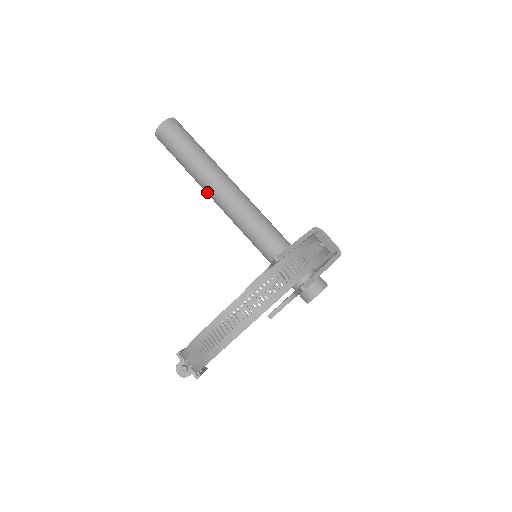
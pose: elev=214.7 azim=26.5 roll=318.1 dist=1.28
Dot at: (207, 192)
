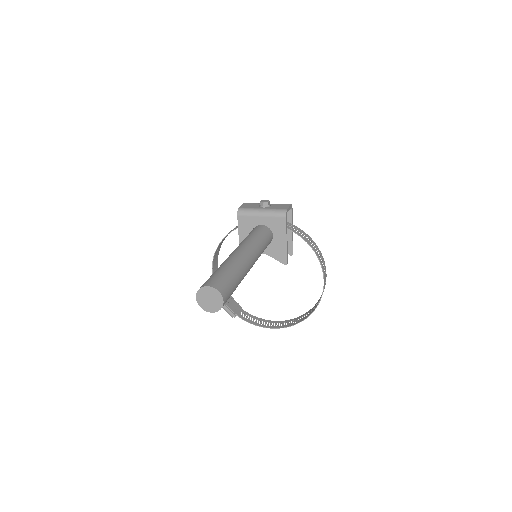
Dot at: occluded
